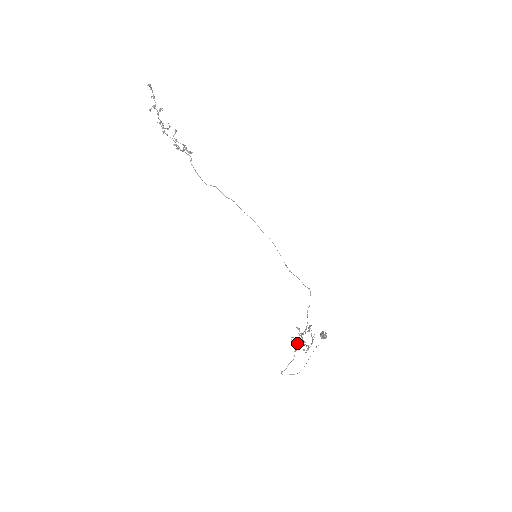
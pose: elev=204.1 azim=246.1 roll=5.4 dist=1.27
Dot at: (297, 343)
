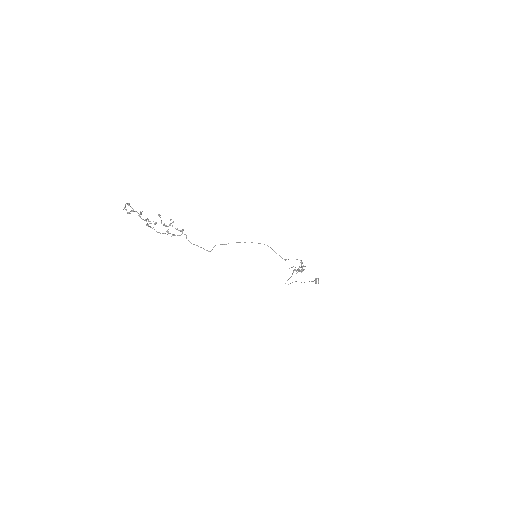
Dot at: occluded
